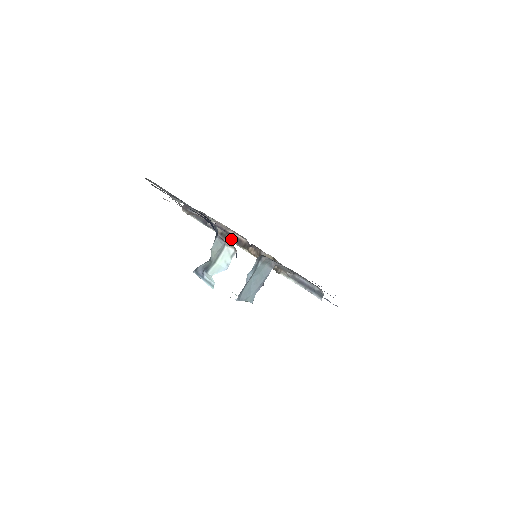
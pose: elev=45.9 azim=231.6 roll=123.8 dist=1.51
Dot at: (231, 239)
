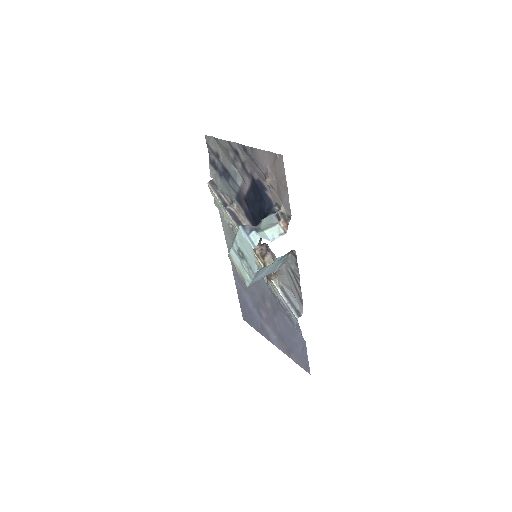
Dot at: occluded
